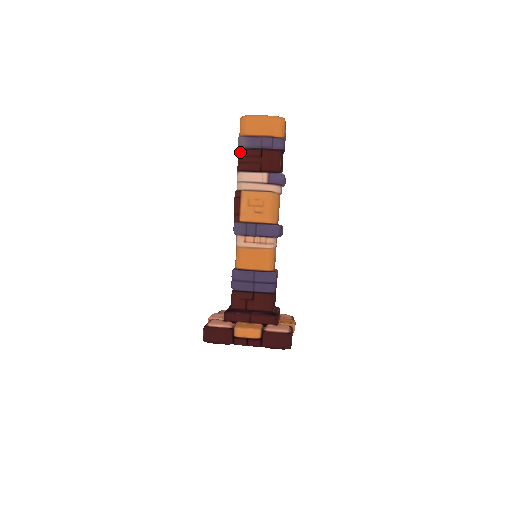
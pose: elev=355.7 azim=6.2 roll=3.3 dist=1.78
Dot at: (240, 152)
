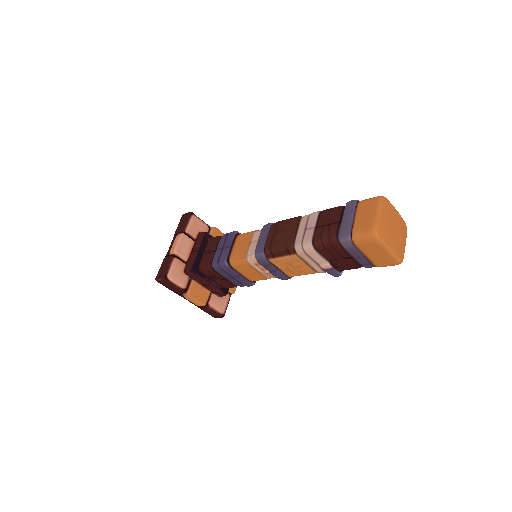
Dot at: (334, 241)
